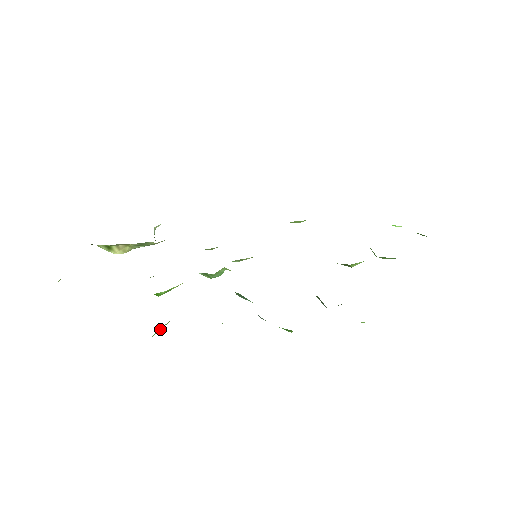
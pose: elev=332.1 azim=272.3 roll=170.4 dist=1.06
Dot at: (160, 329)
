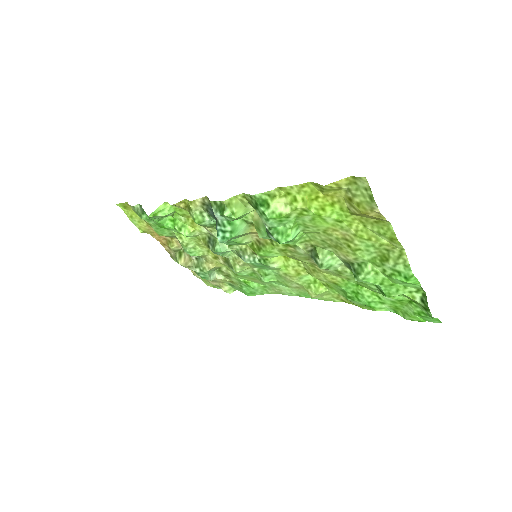
Dot at: (157, 212)
